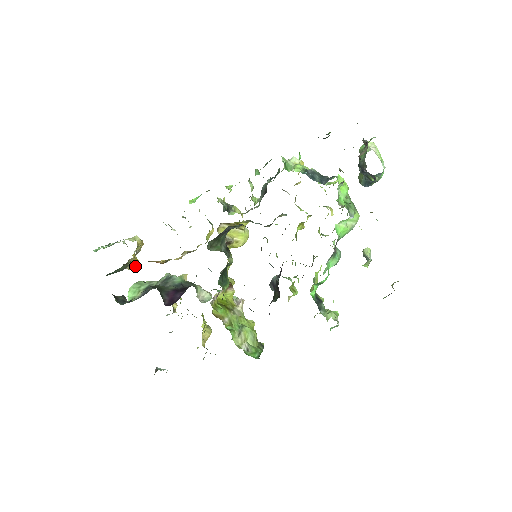
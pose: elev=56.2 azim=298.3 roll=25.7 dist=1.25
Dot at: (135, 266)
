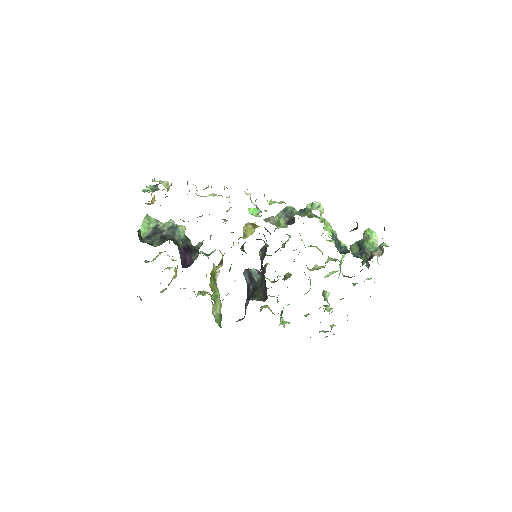
Dot at: (151, 202)
